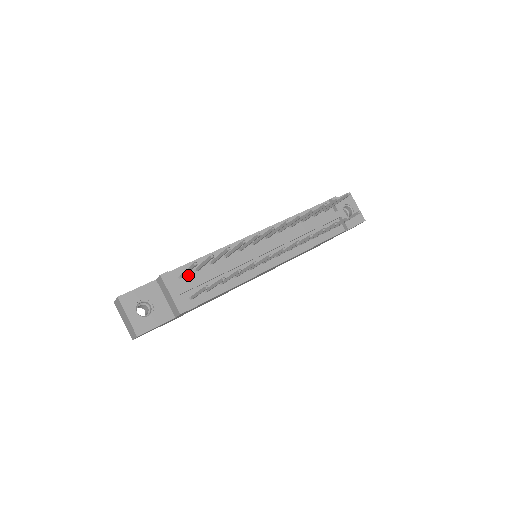
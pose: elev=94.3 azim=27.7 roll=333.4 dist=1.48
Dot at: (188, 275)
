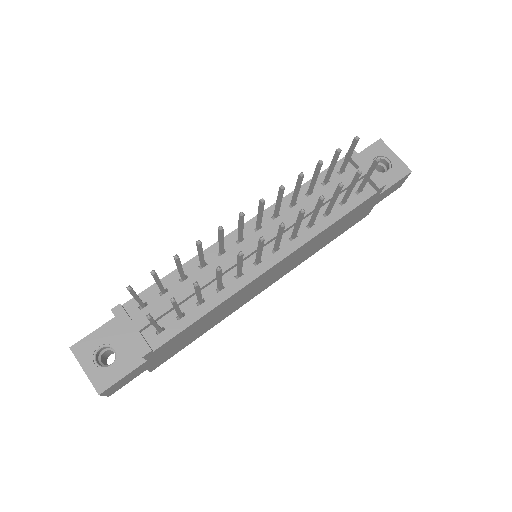
Dot at: (152, 302)
